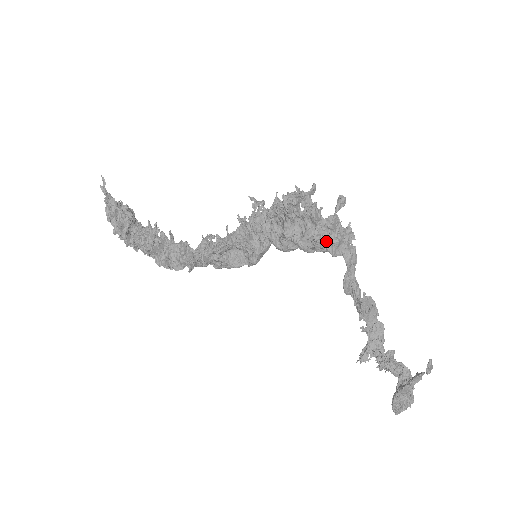
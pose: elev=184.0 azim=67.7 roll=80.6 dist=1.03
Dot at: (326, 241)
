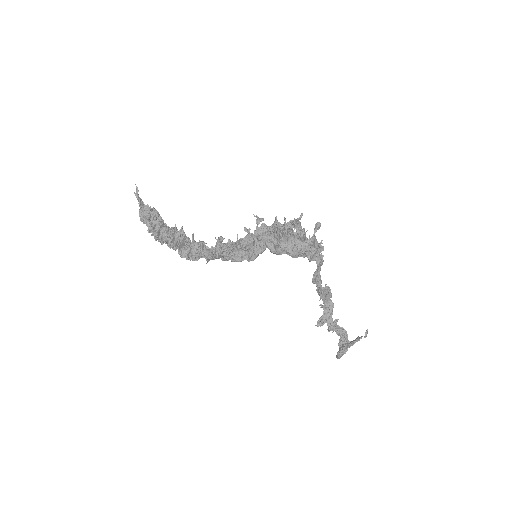
Dot at: (308, 252)
